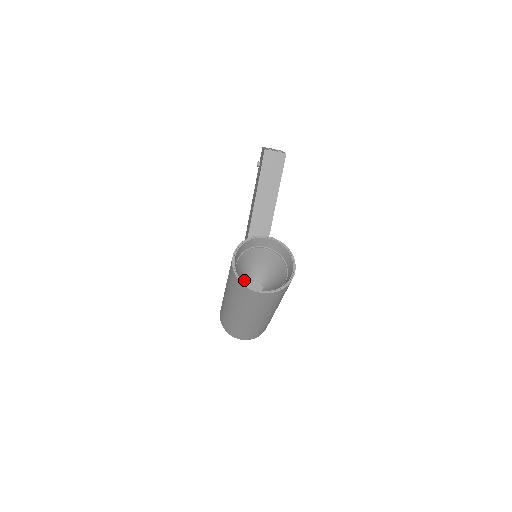
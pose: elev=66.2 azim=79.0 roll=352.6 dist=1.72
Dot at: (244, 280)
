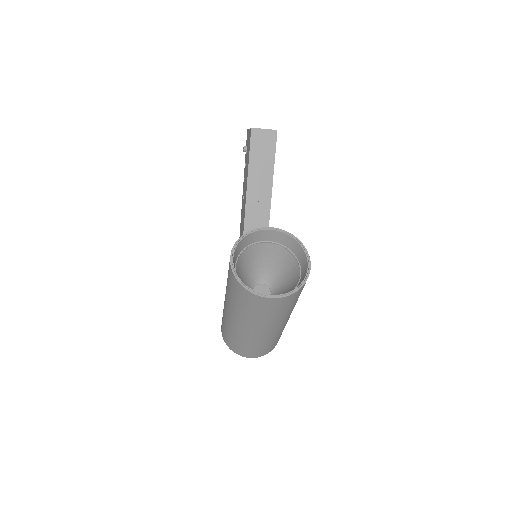
Dot at: (247, 285)
